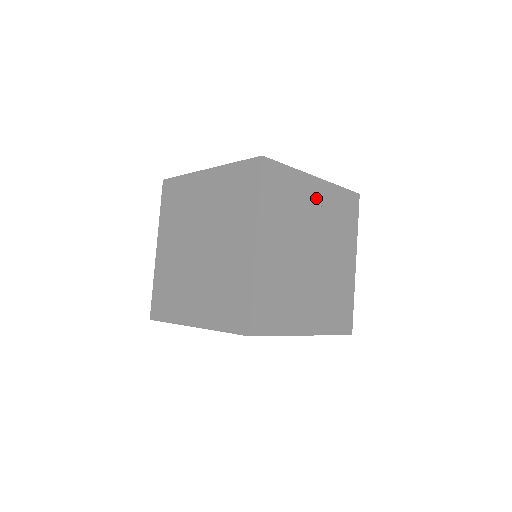
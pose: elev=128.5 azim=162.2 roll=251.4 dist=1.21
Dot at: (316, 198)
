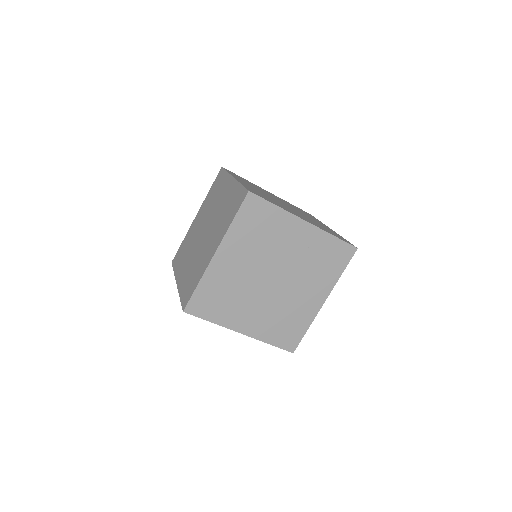
Dot at: occluded
